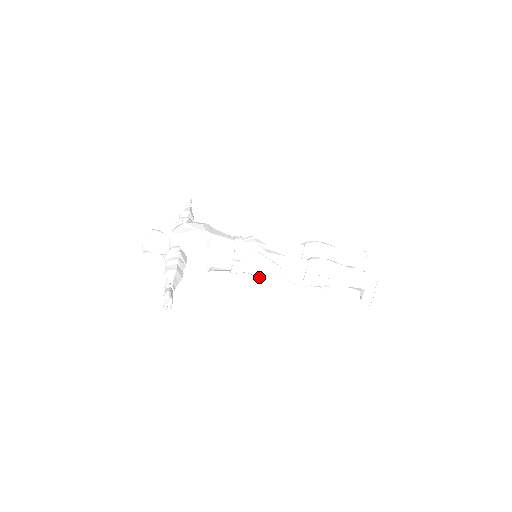
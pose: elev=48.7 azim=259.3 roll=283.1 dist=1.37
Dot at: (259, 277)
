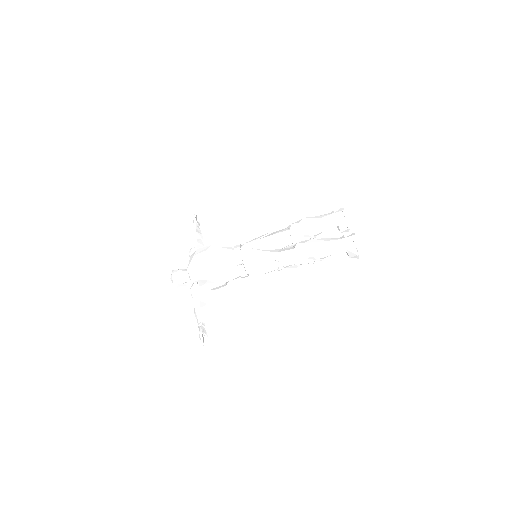
Dot at: occluded
